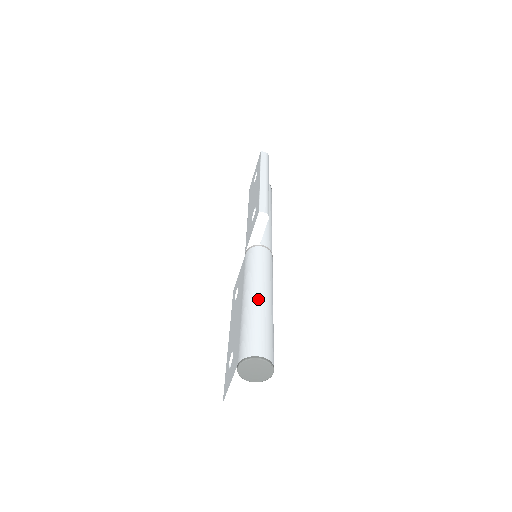
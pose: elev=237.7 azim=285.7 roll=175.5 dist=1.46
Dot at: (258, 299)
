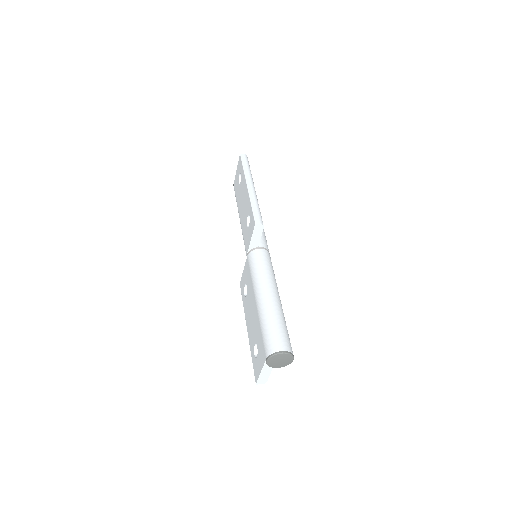
Dot at: (269, 301)
